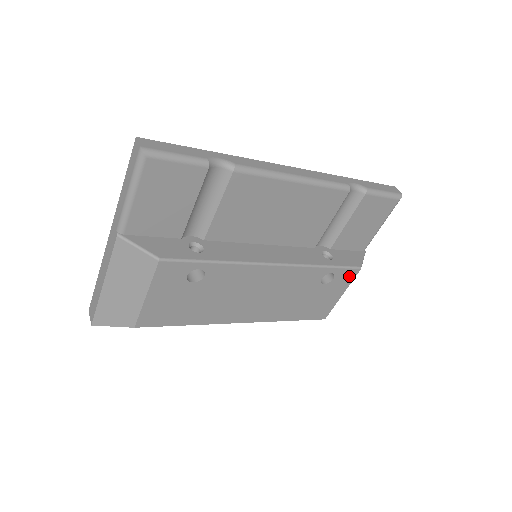
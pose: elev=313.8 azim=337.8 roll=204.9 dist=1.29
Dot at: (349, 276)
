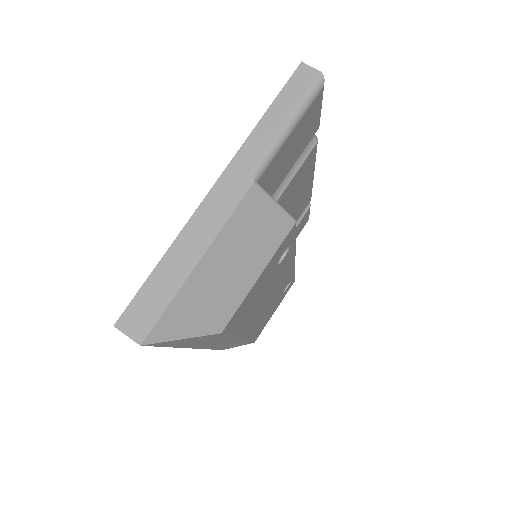
Dot at: (289, 288)
